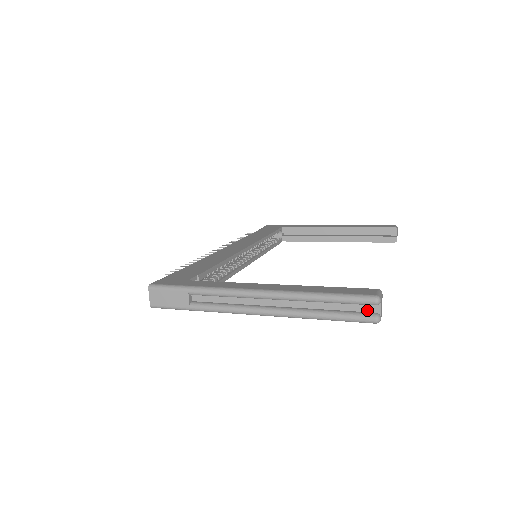
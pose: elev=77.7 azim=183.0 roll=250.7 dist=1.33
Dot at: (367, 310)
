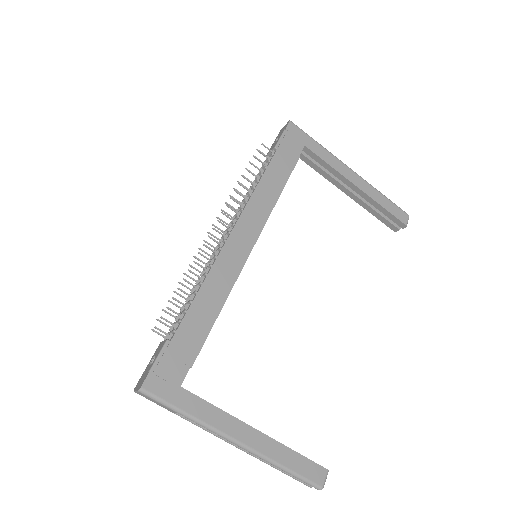
Dot at: occluded
